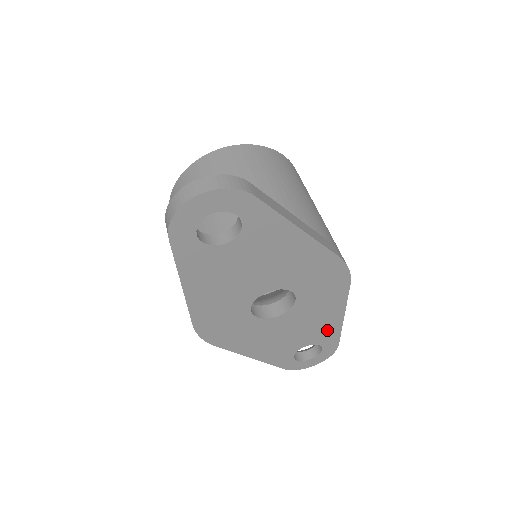
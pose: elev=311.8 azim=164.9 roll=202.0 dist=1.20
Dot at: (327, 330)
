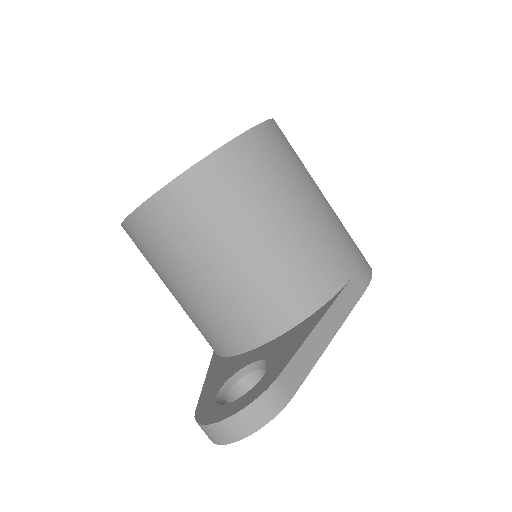
Dot at: occluded
